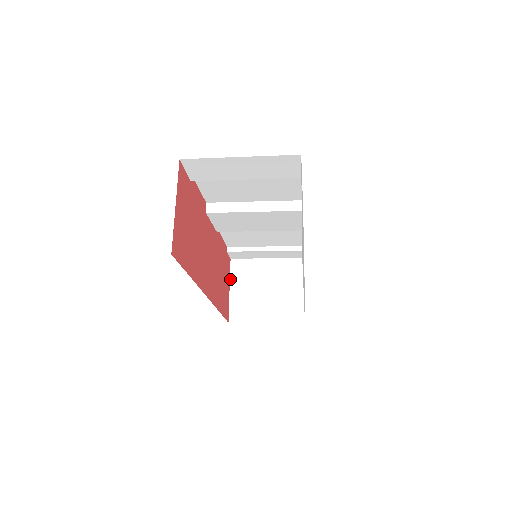
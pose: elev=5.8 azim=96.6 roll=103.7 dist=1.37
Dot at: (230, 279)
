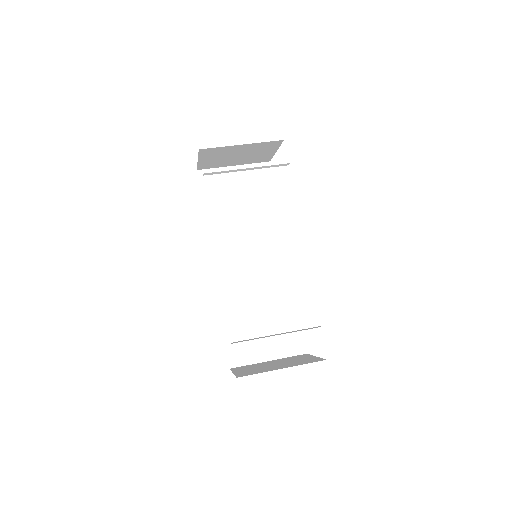
Dot at: (198, 157)
